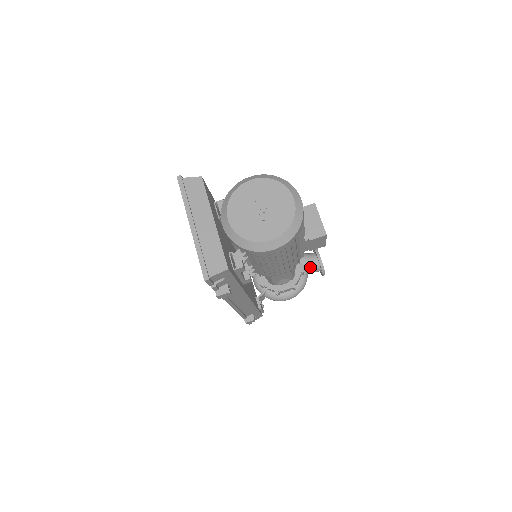
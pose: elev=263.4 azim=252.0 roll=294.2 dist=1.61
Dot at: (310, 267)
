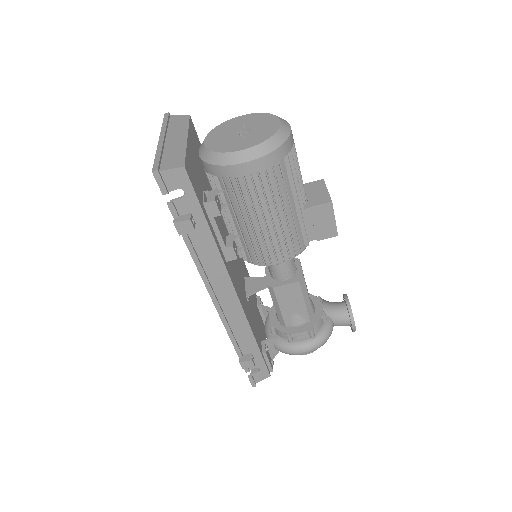
Dot at: (336, 314)
